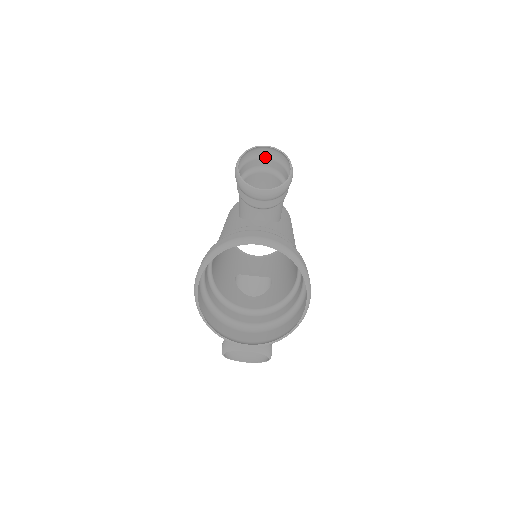
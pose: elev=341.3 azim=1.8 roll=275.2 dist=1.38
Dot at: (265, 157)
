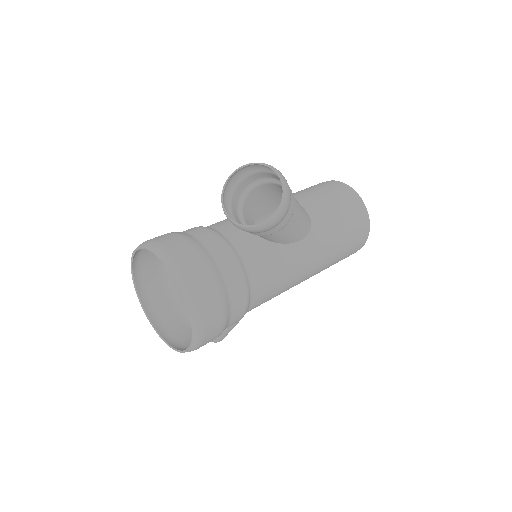
Dot at: occluded
